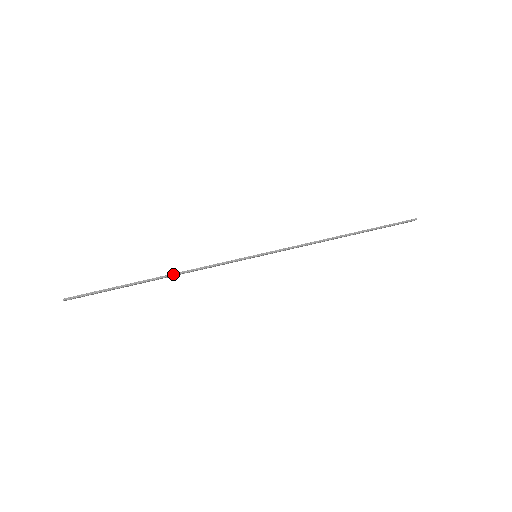
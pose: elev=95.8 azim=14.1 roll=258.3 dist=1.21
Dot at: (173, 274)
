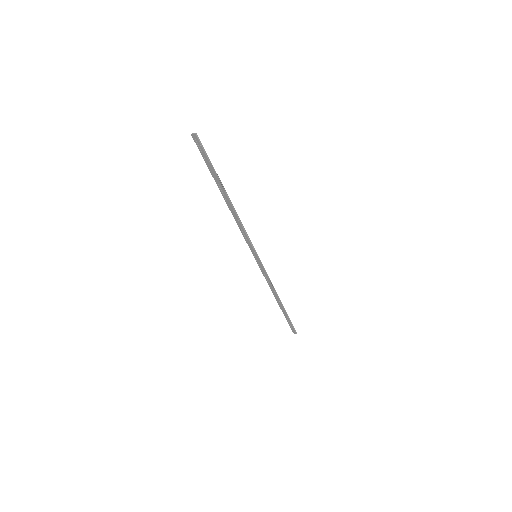
Dot at: (234, 208)
